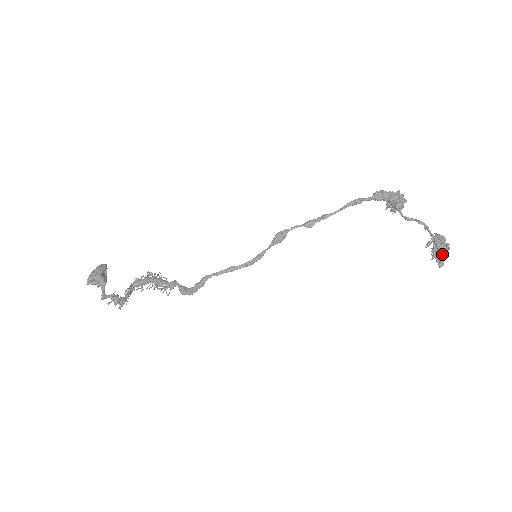
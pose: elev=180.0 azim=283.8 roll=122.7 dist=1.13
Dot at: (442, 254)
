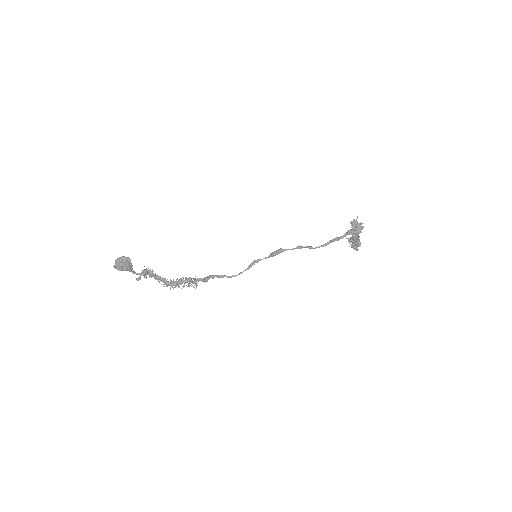
Dot at: occluded
